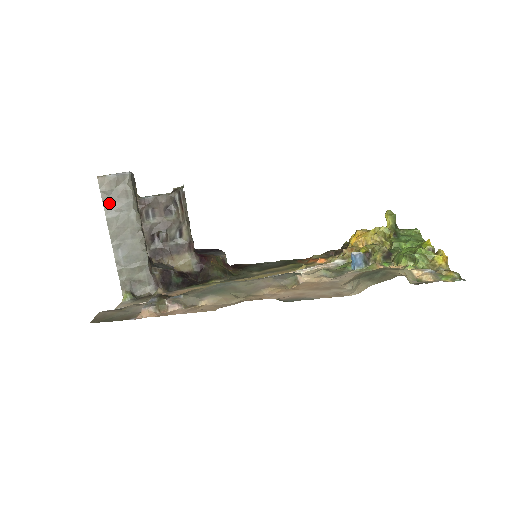
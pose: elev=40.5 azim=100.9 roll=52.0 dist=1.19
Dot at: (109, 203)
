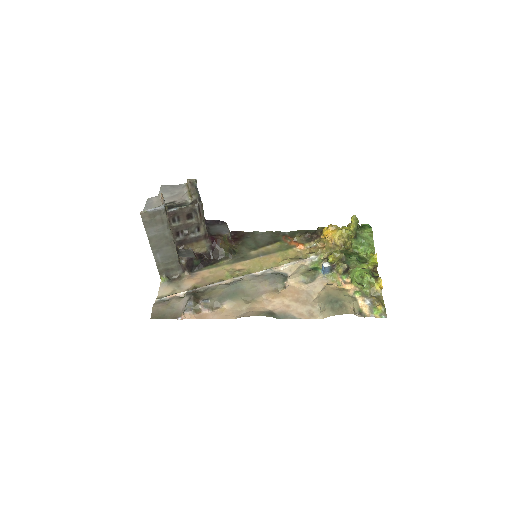
Dot at: (149, 228)
